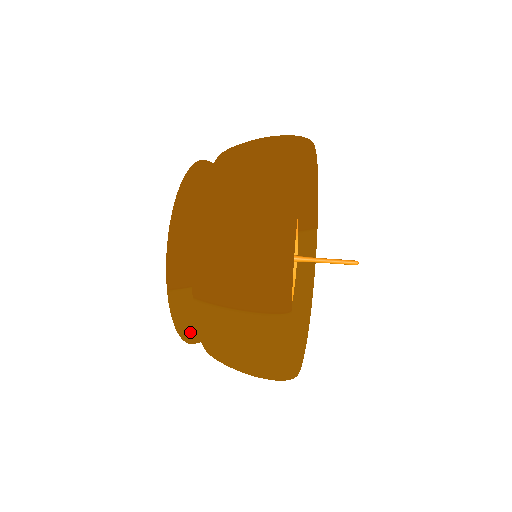
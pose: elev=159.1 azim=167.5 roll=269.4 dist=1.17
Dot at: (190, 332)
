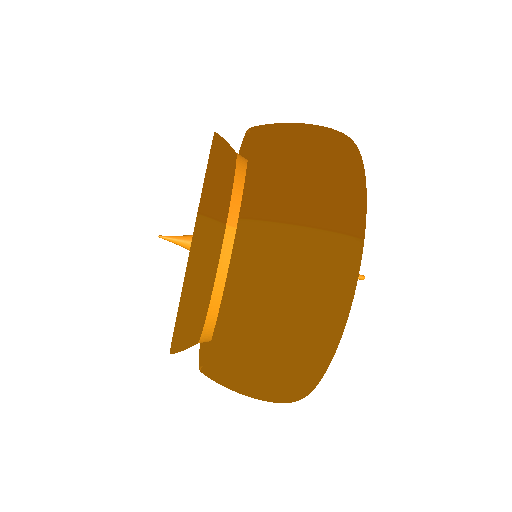
Dot at: (195, 297)
